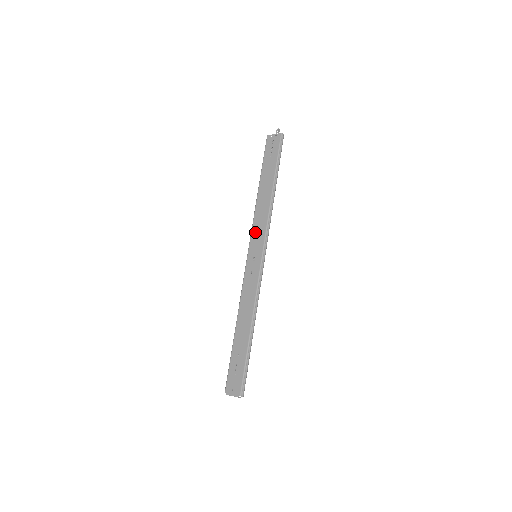
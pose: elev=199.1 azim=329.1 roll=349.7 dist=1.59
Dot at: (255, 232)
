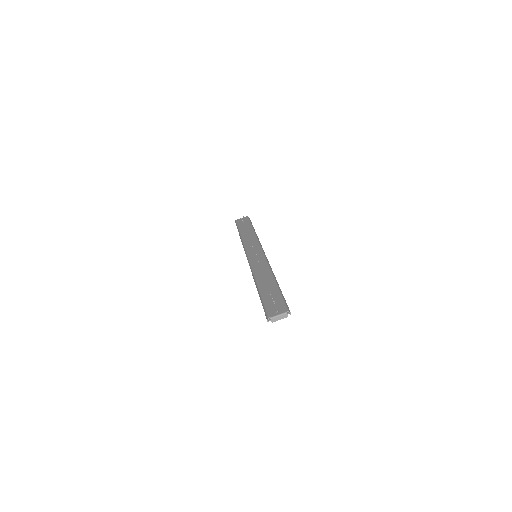
Dot at: (249, 247)
